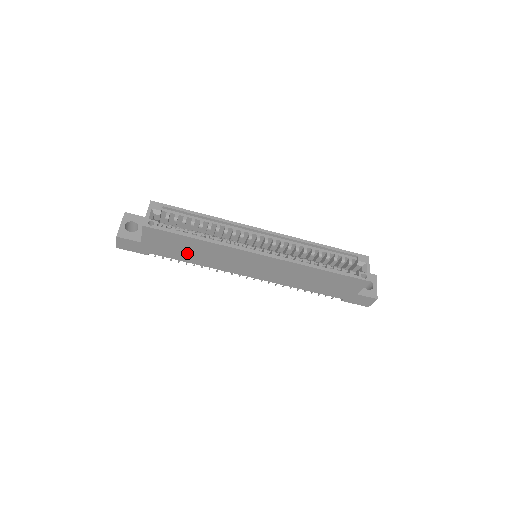
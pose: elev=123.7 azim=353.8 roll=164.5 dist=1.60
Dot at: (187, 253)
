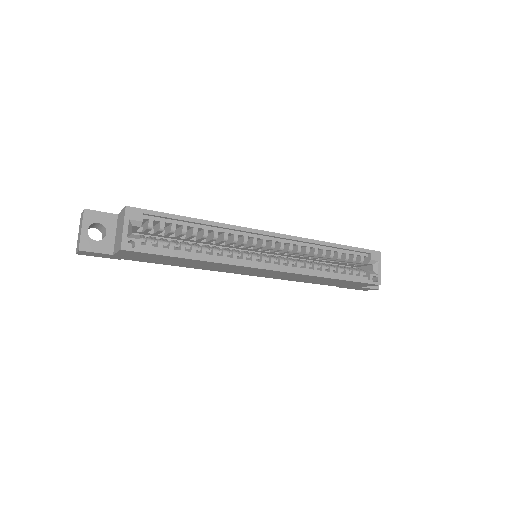
Dot at: (174, 262)
